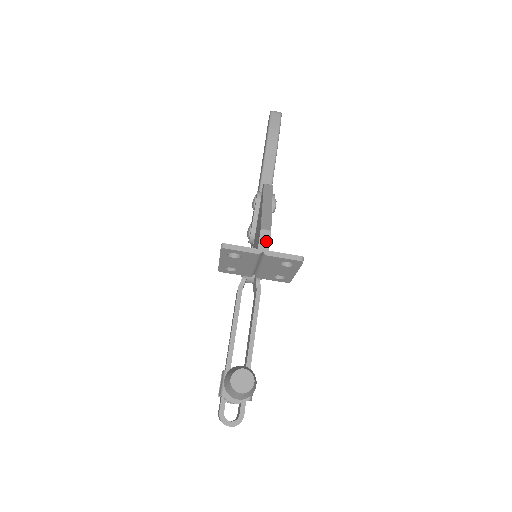
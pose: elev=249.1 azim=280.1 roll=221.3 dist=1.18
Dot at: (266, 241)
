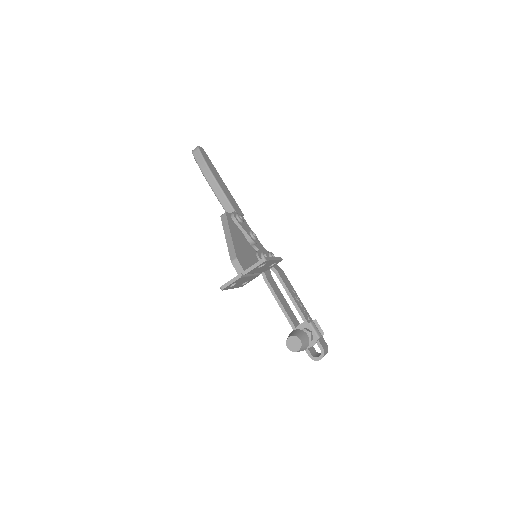
Dot at: (239, 267)
